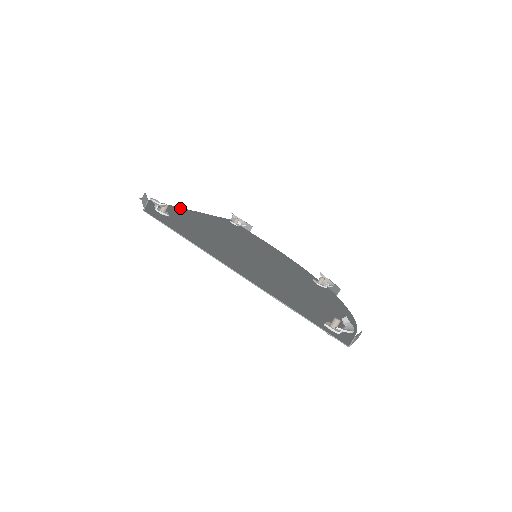
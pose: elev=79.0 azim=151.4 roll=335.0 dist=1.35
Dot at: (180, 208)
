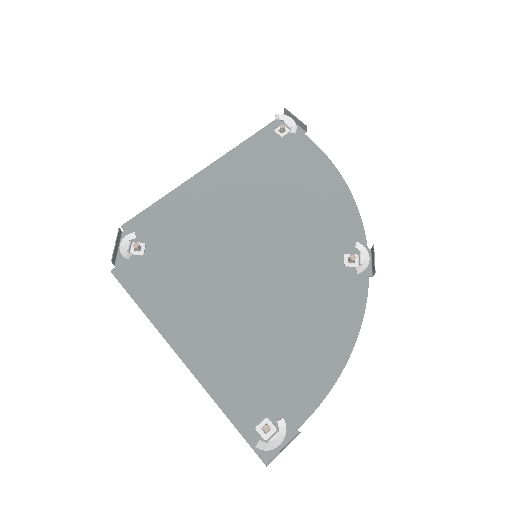
Dot at: (183, 186)
